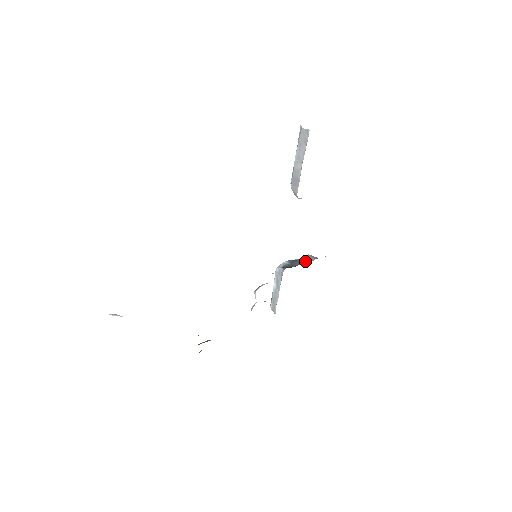
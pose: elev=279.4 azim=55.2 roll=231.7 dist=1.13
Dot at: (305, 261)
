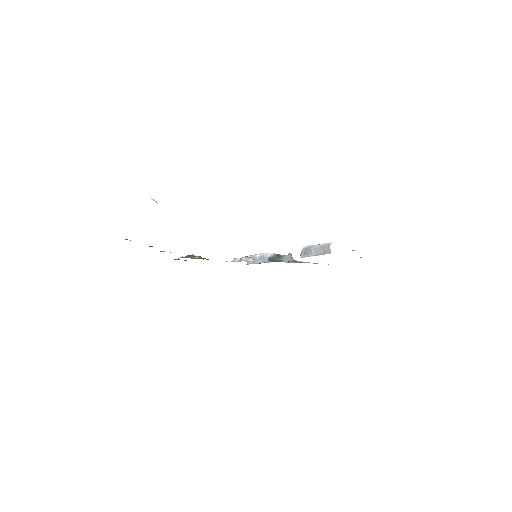
Dot at: (284, 260)
